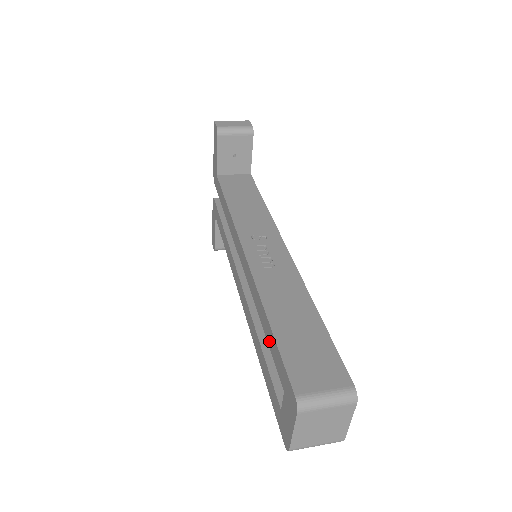
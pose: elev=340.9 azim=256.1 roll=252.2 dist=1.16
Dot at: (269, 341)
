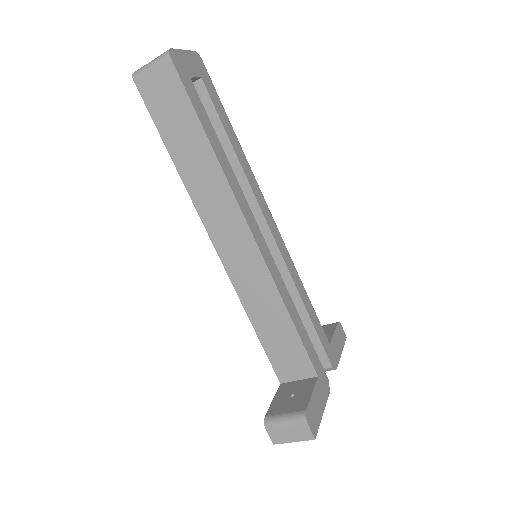
Dot at: occluded
